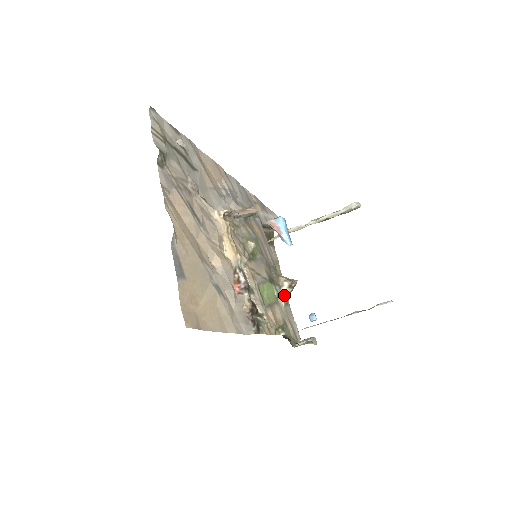
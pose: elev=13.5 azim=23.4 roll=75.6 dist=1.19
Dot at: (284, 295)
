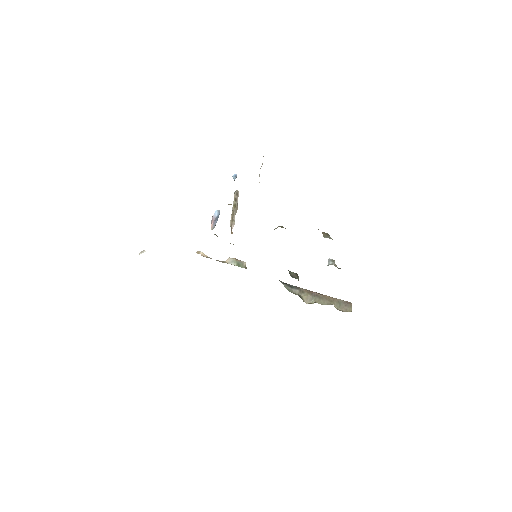
Dot at: occluded
